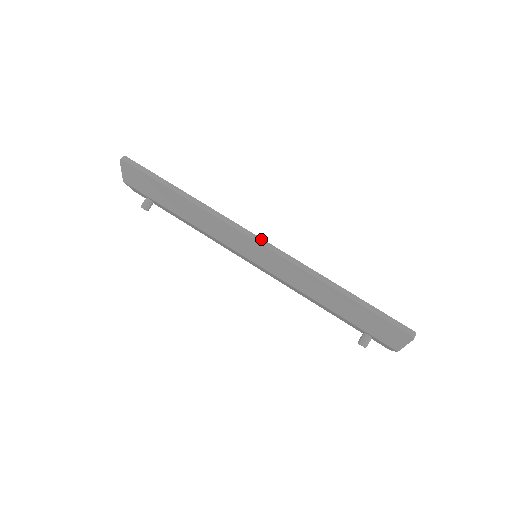
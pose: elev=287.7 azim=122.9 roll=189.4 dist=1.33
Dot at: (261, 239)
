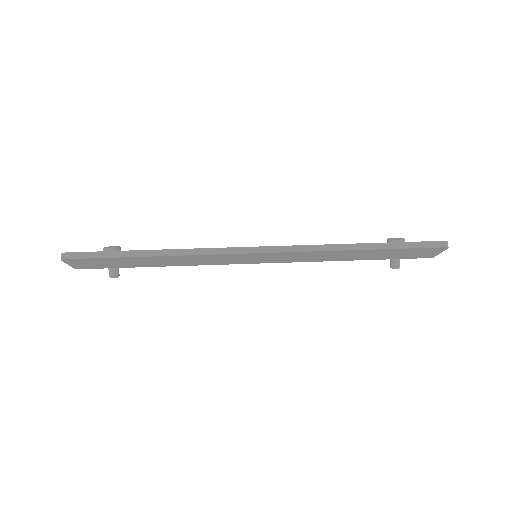
Dot at: (258, 248)
